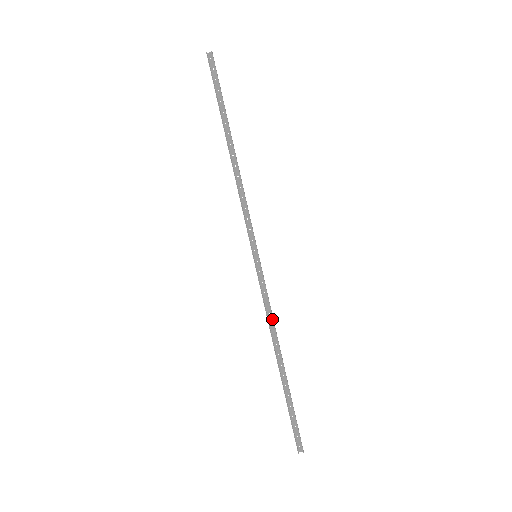
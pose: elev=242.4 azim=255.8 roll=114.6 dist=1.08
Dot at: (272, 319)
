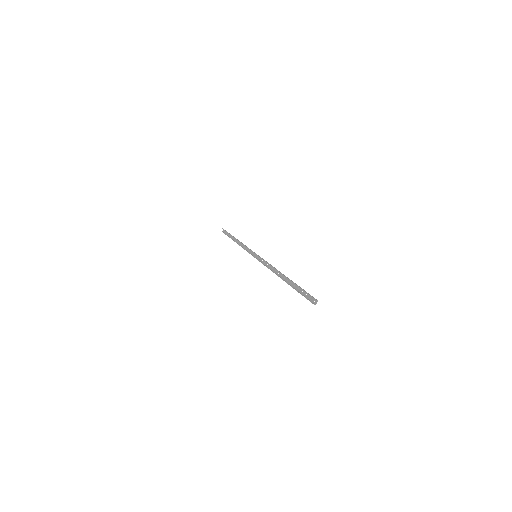
Dot at: (272, 267)
